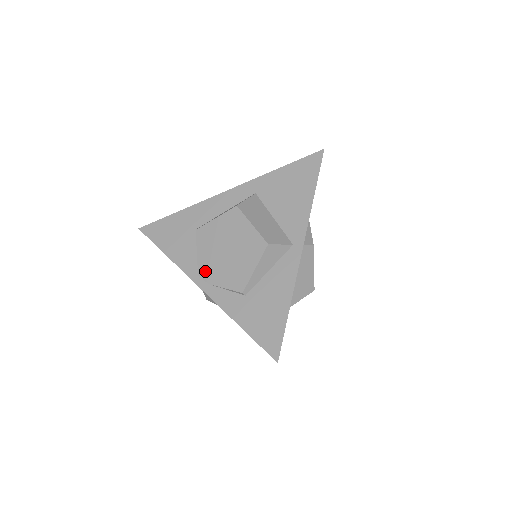
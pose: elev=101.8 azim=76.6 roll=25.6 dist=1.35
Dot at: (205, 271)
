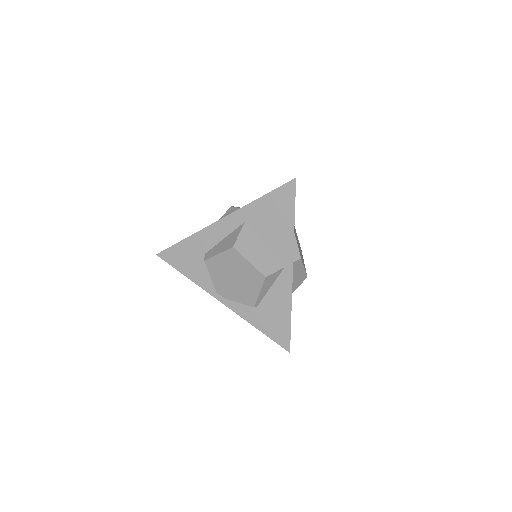
Dot at: (221, 290)
